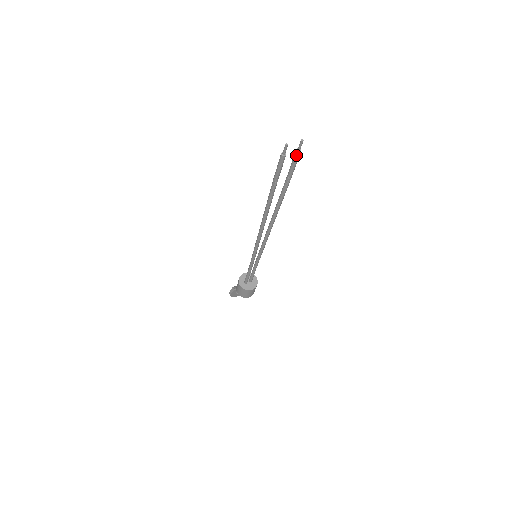
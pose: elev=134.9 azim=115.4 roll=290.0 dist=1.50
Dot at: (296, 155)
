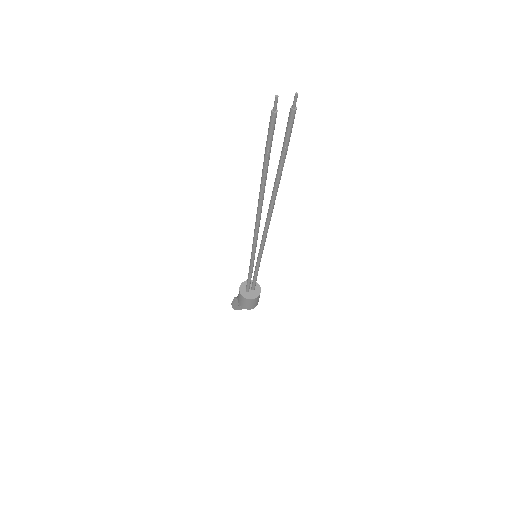
Dot at: (291, 114)
